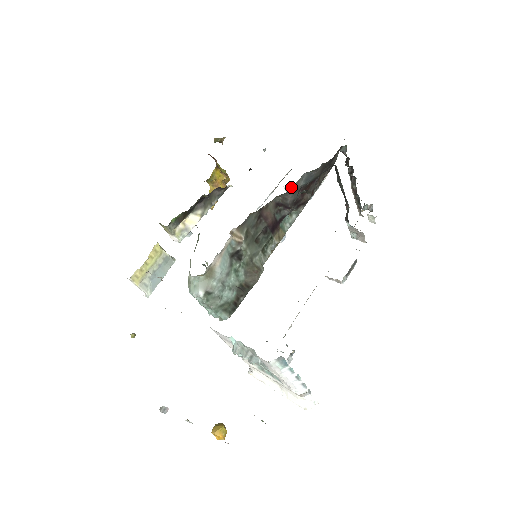
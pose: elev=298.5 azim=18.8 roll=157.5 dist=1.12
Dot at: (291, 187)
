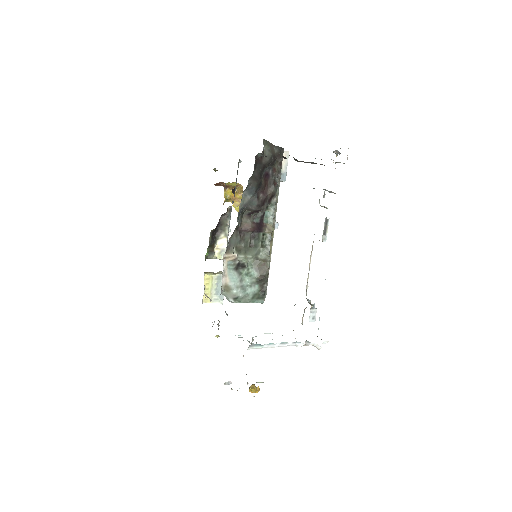
Dot at: (239, 209)
